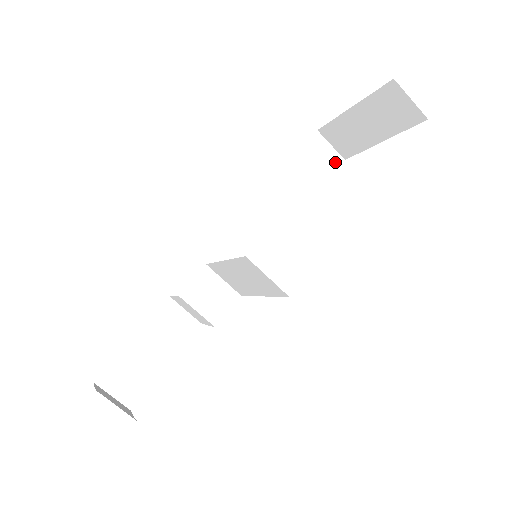
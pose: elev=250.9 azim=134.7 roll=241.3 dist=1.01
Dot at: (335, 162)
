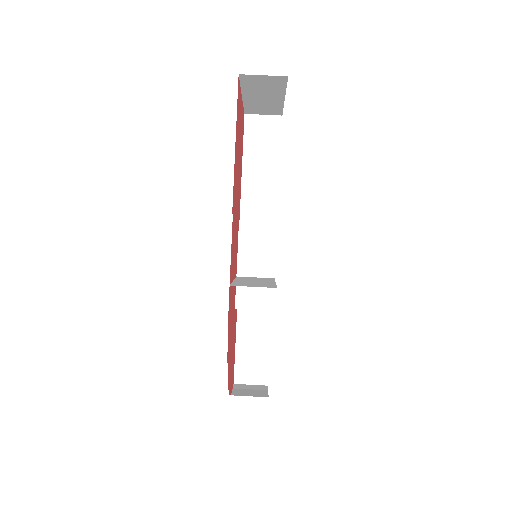
Dot at: (276, 125)
